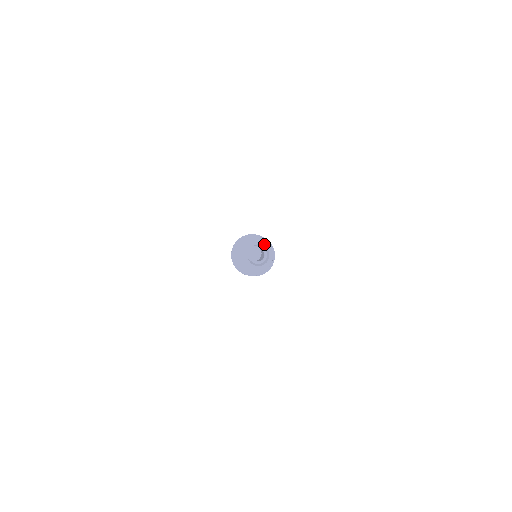
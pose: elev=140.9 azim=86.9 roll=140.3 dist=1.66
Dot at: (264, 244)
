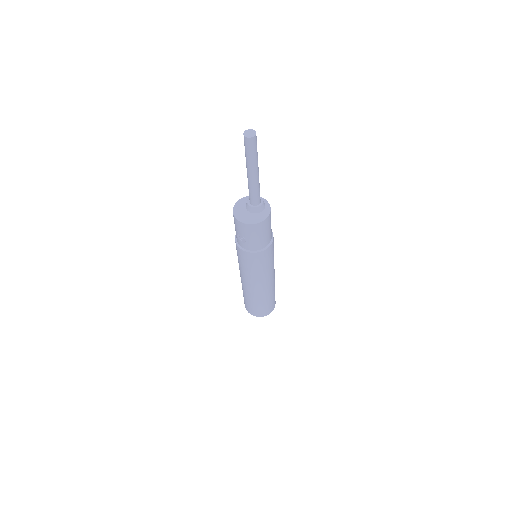
Dot at: occluded
